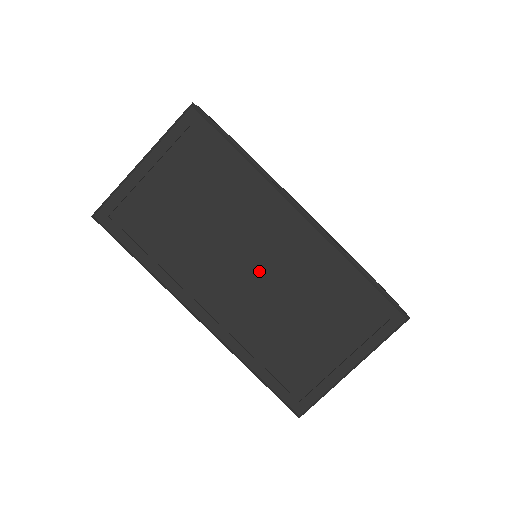
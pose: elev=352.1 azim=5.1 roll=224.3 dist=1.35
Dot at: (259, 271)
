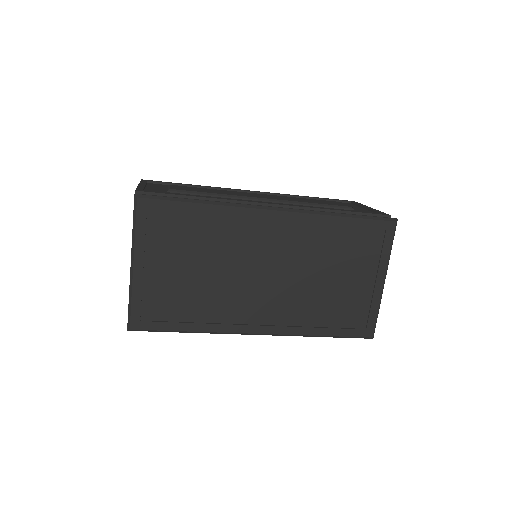
Dot at: (276, 271)
